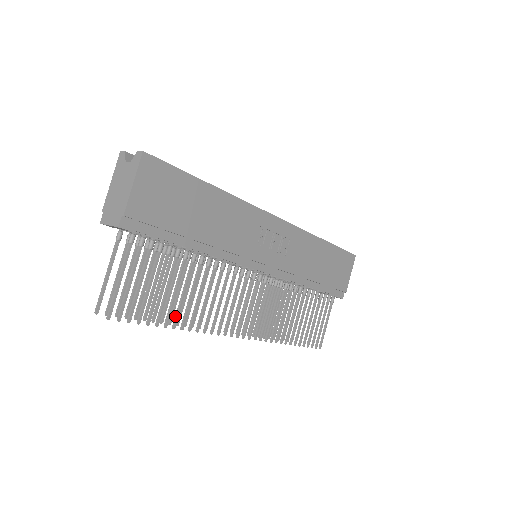
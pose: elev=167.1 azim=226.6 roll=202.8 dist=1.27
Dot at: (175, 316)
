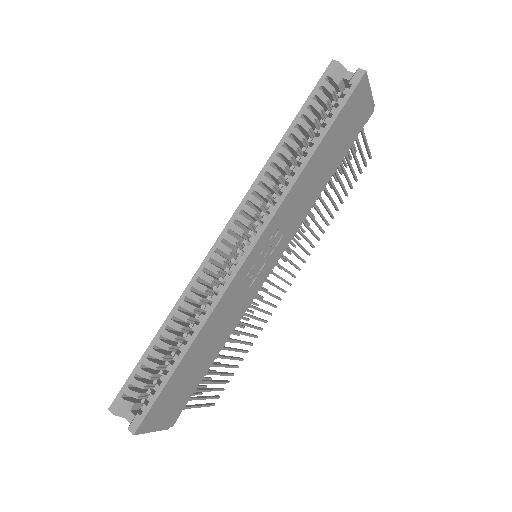
Dot at: (242, 352)
